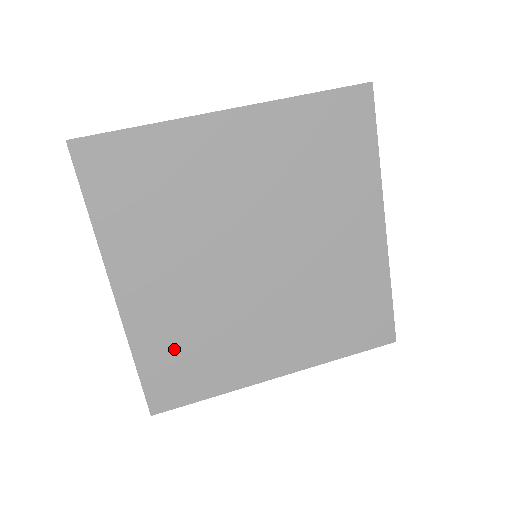
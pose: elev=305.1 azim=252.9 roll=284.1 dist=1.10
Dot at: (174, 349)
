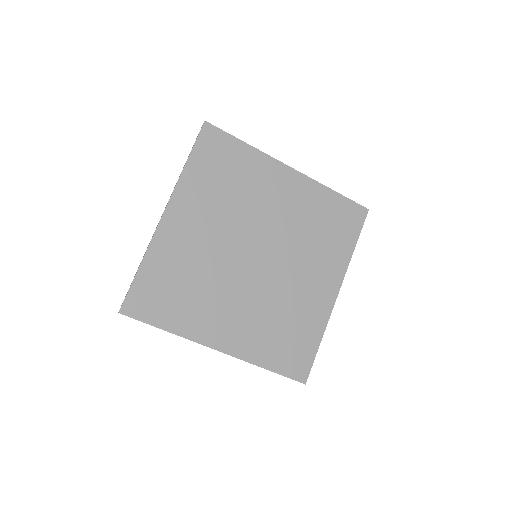
Dot at: (276, 342)
